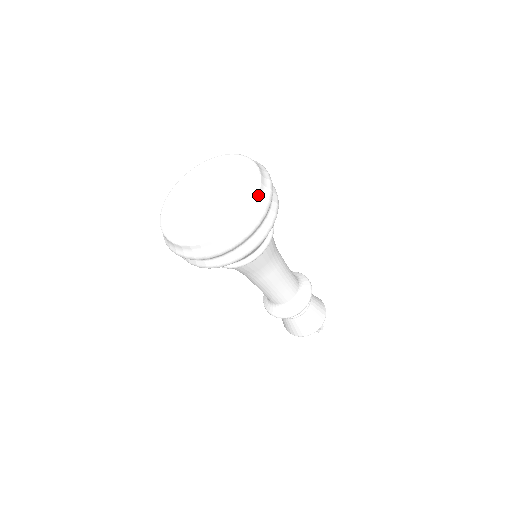
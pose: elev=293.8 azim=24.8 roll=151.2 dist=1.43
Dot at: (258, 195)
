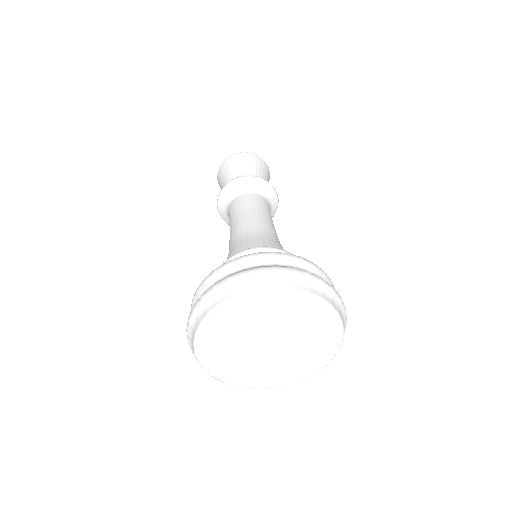
Dot at: (319, 370)
